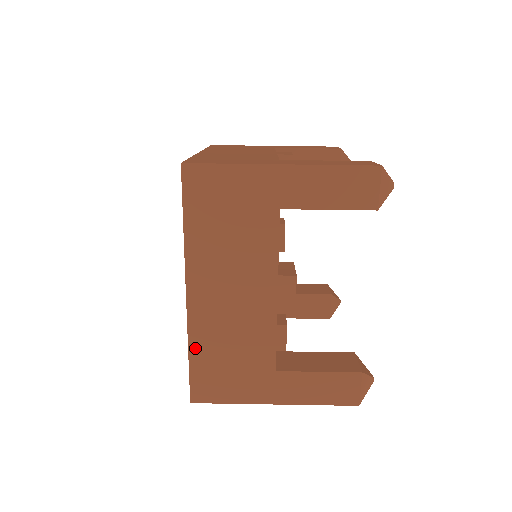
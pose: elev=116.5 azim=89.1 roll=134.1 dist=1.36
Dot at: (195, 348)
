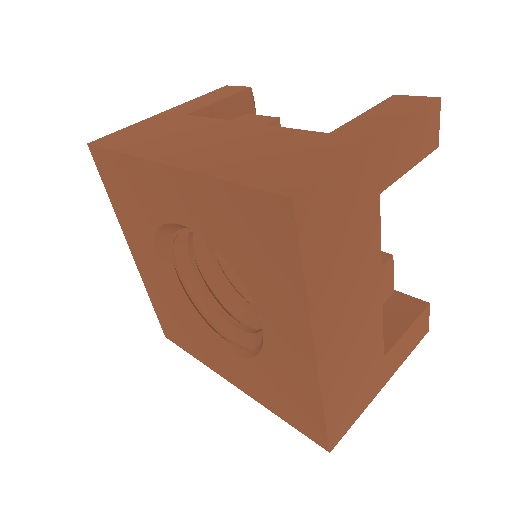
Dot at: (224, 174)
